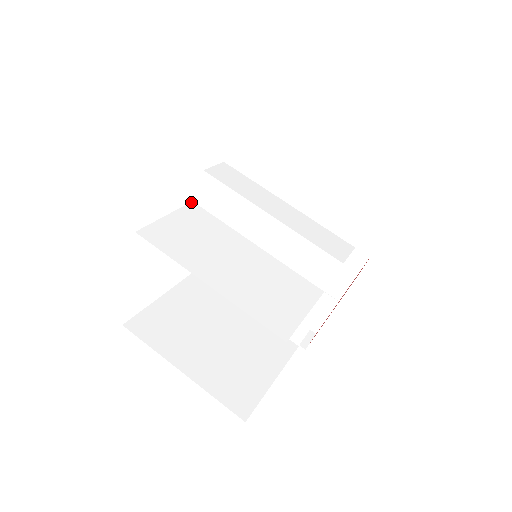
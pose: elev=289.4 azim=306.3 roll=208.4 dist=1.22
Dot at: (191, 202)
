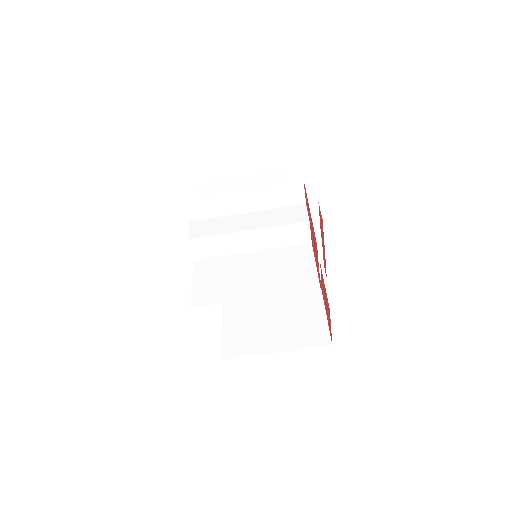
Dot at: (194, 261)
